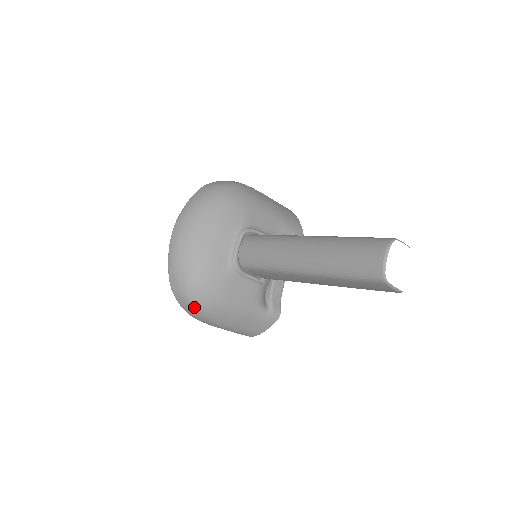
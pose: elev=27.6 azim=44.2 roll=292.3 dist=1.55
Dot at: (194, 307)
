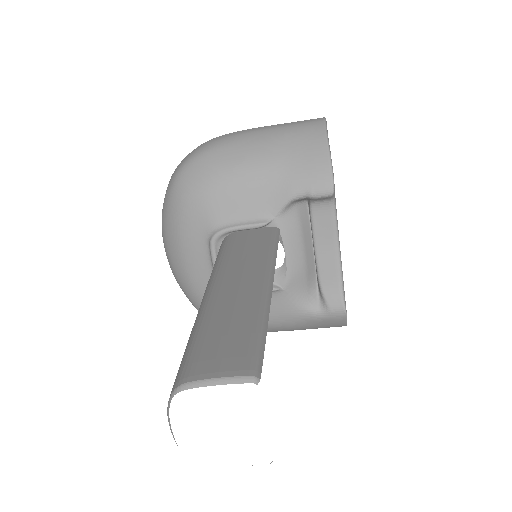
Dot at: occluded
